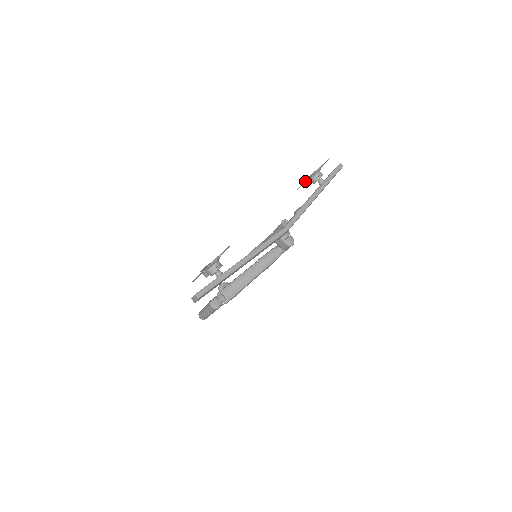
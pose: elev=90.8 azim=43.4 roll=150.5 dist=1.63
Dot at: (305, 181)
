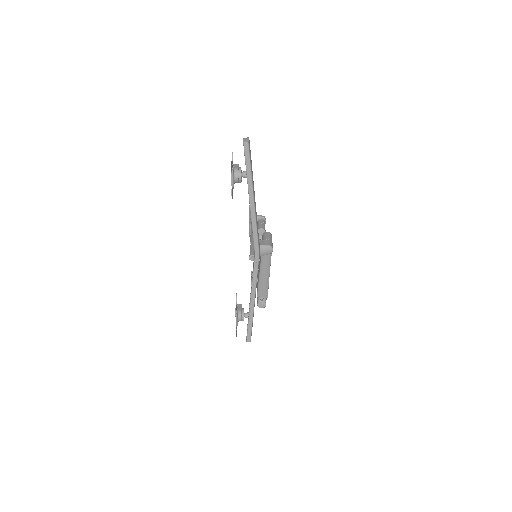
Dot at: occluded
